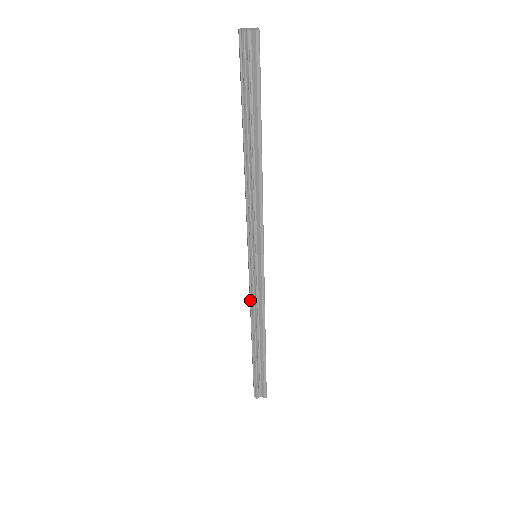
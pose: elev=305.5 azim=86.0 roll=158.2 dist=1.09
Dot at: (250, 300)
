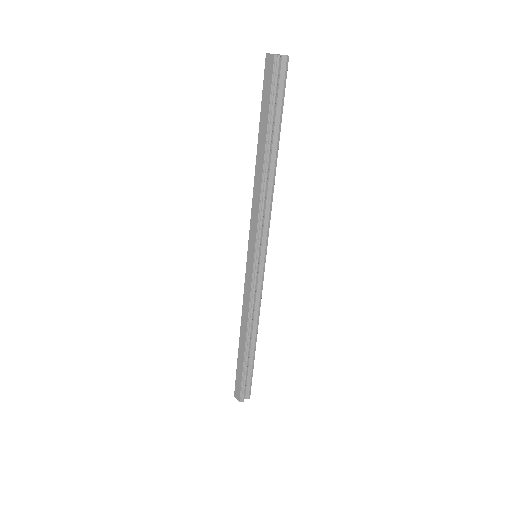
Dot at: (250, 300)
